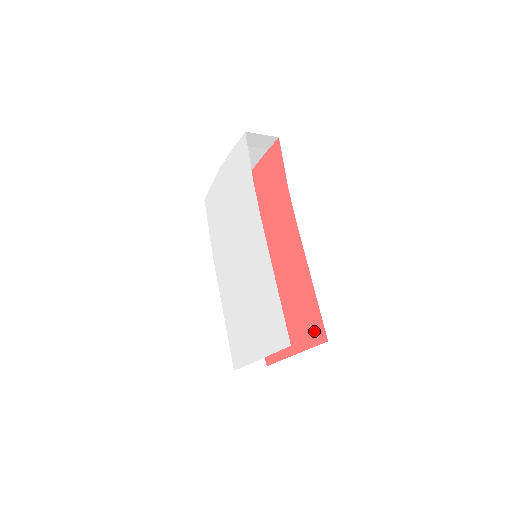
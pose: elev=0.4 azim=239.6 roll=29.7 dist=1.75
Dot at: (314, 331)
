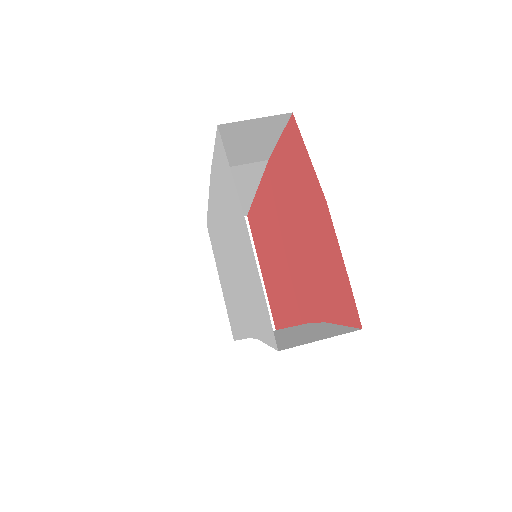
Dot at: (274, 313)
